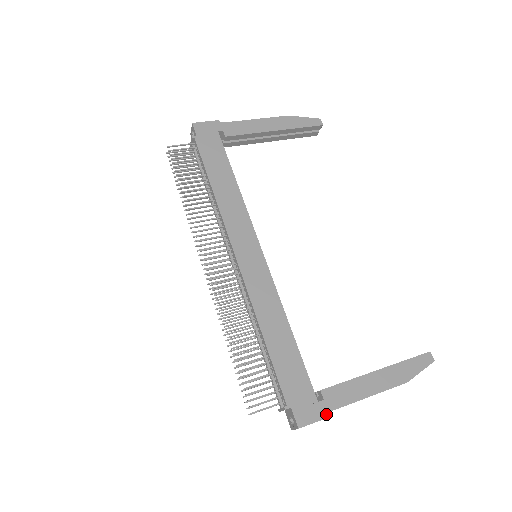
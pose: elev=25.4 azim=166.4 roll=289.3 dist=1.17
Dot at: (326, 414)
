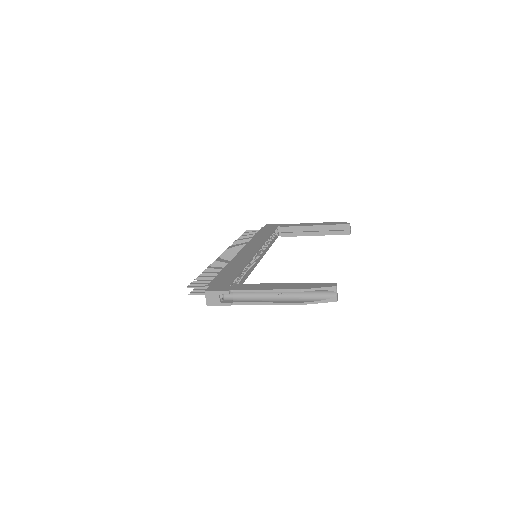
Dot at: (228, 290)
